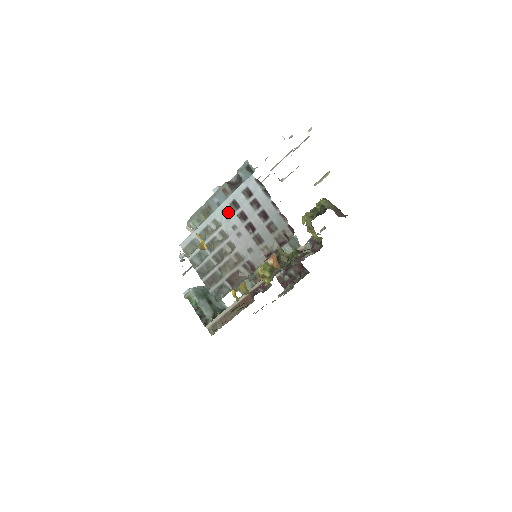
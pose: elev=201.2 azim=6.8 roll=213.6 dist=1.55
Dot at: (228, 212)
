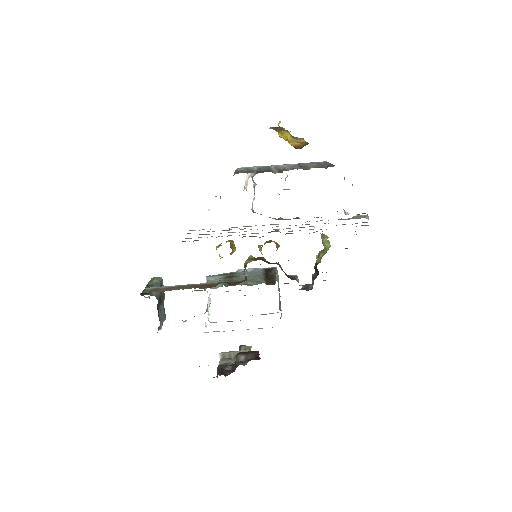
Dot at: occluded
